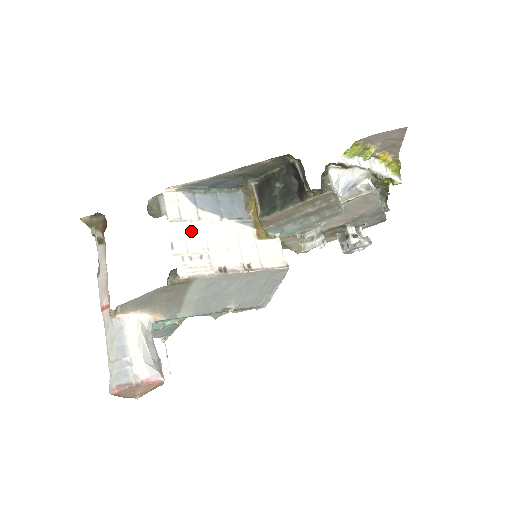
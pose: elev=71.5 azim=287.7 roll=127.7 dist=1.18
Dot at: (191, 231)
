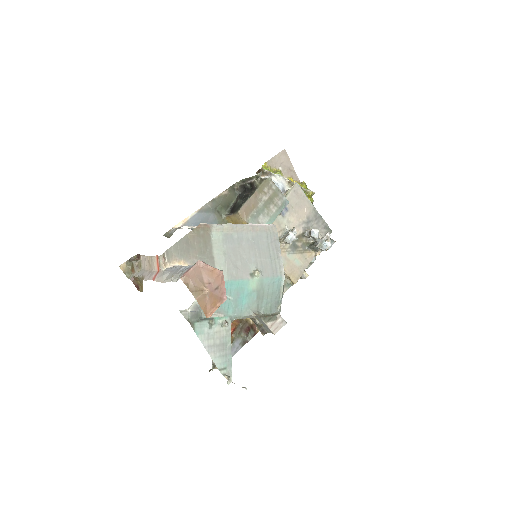
Dot at: occluded
